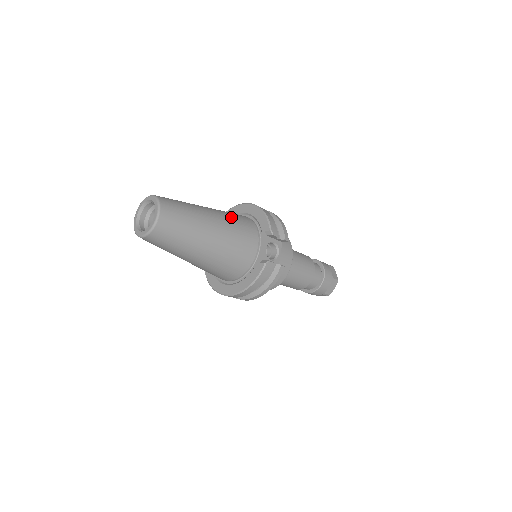
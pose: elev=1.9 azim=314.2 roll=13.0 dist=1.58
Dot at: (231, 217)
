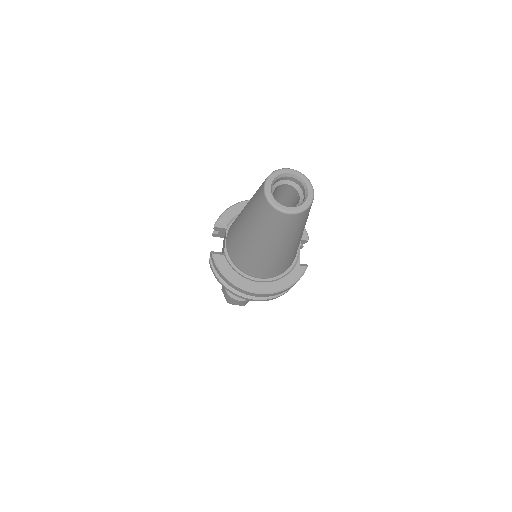
Dot at: occluded
